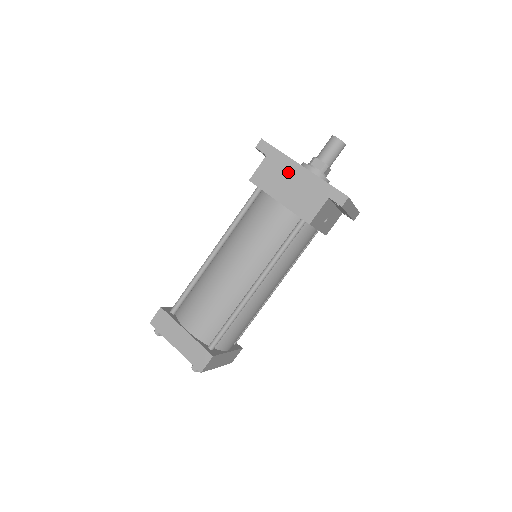
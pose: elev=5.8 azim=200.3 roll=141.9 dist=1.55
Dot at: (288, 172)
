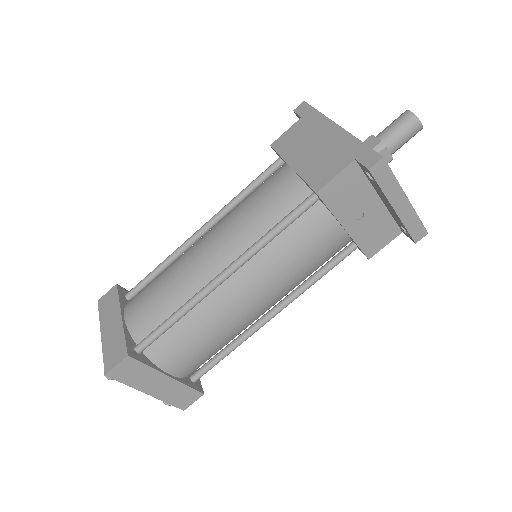
Dot at: (317, 132)
